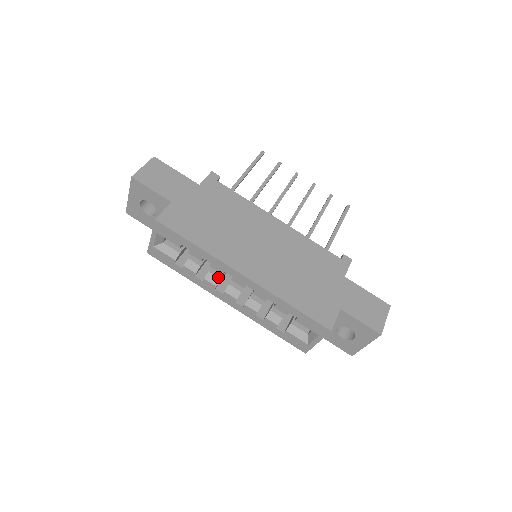
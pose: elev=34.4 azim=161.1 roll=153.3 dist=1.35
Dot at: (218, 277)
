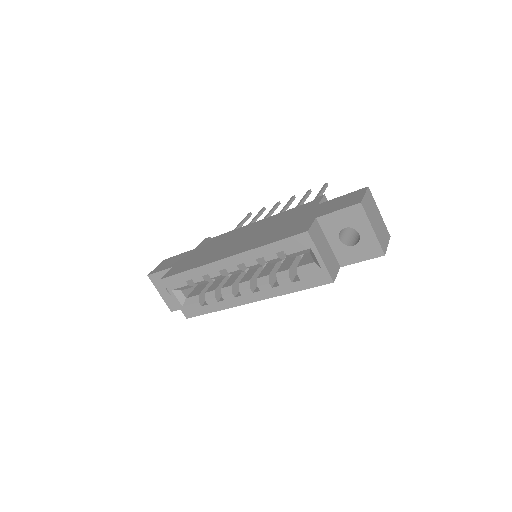
Dot at: (229, 286)
